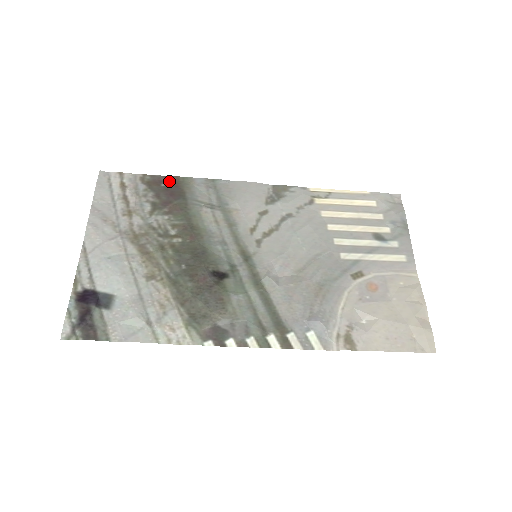
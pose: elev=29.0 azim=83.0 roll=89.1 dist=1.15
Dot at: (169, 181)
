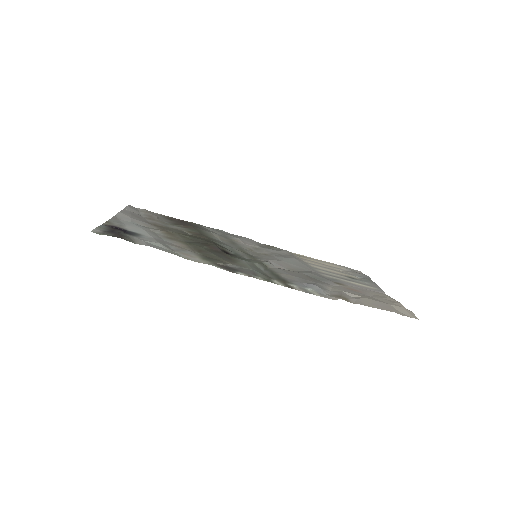
Dot at: (184, 221)
